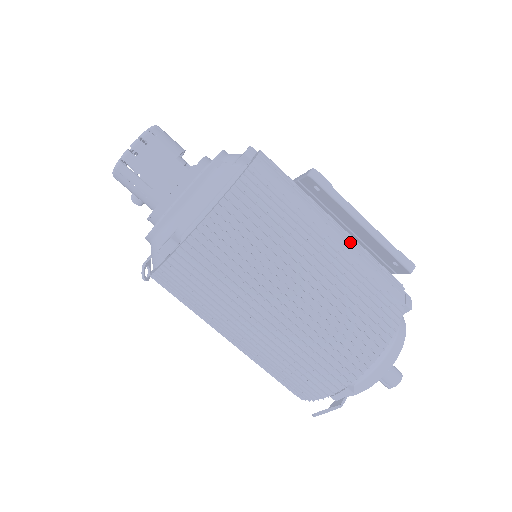
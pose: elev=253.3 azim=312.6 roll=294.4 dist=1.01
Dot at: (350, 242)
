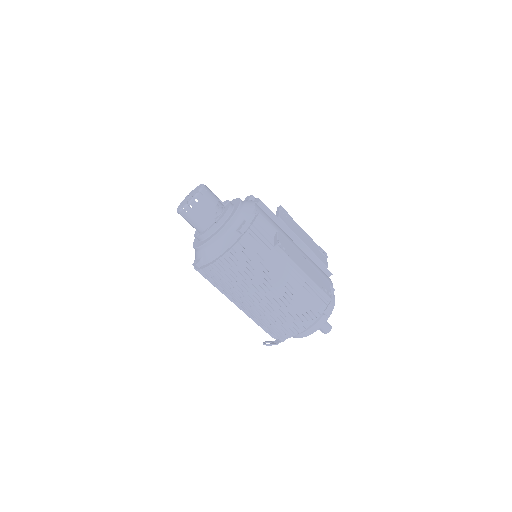
Dot at: (298, 277)
